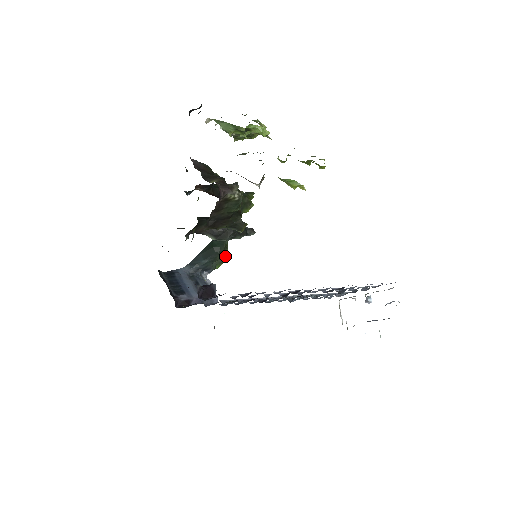
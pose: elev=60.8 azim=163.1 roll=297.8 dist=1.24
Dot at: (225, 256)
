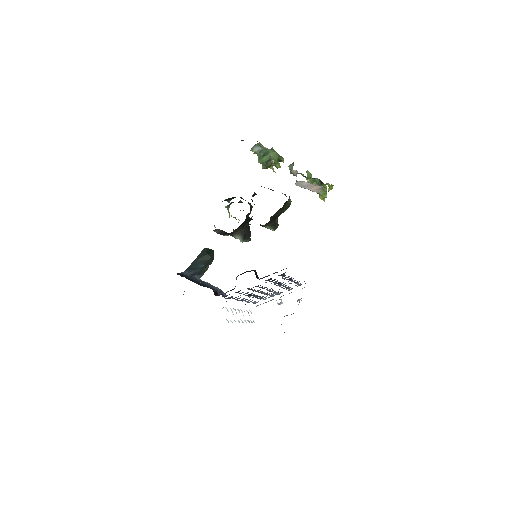
Dot at: occluded
